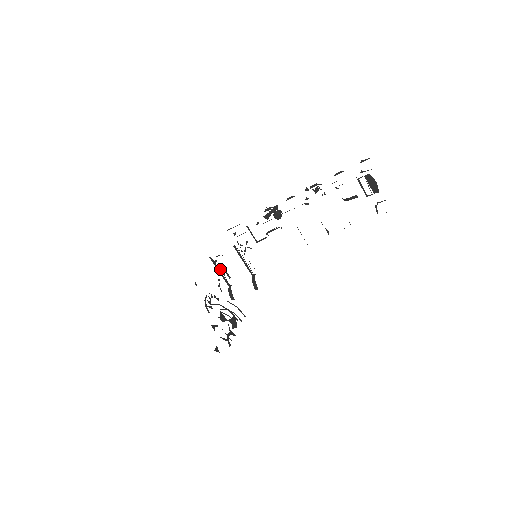
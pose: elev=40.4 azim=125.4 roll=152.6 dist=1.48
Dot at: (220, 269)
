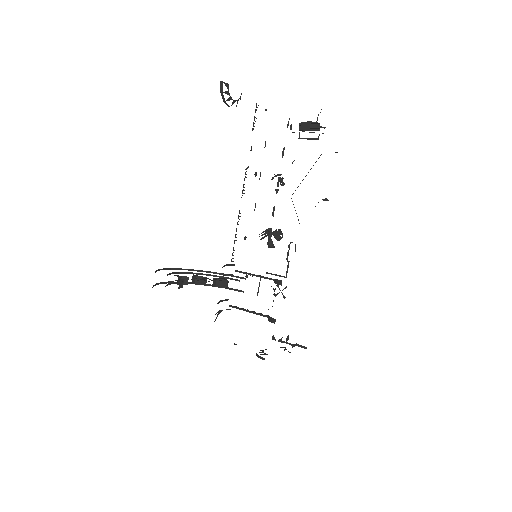
Dot at: occluded
